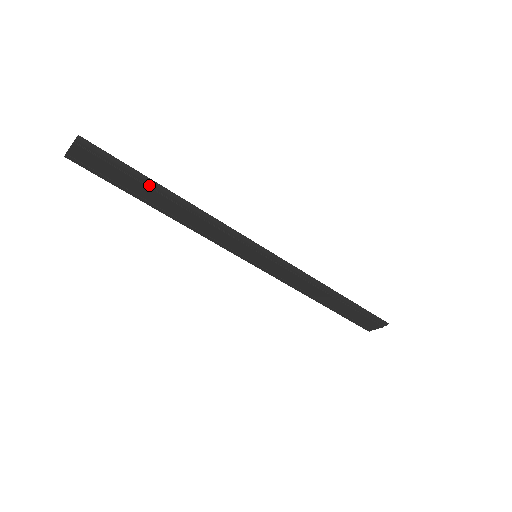
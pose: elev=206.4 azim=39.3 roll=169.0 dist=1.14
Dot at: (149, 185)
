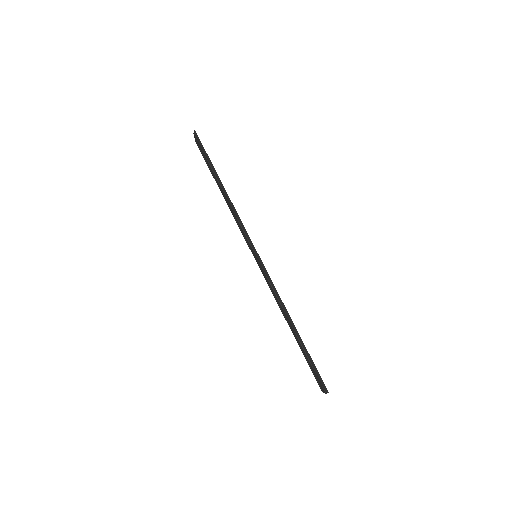
Dot at: (214, 172)
